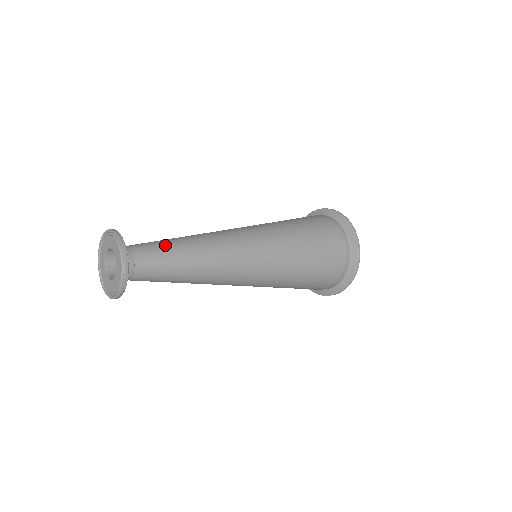
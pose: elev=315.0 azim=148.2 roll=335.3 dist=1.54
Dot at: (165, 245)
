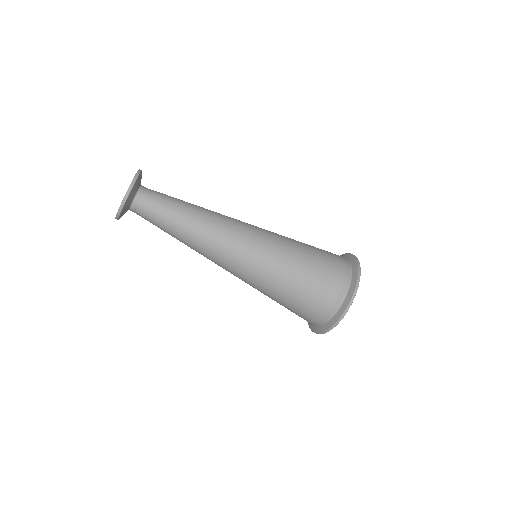
Dot at: (174, 198)
